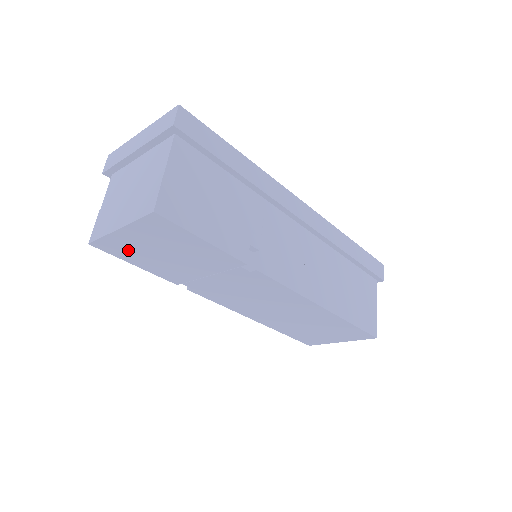
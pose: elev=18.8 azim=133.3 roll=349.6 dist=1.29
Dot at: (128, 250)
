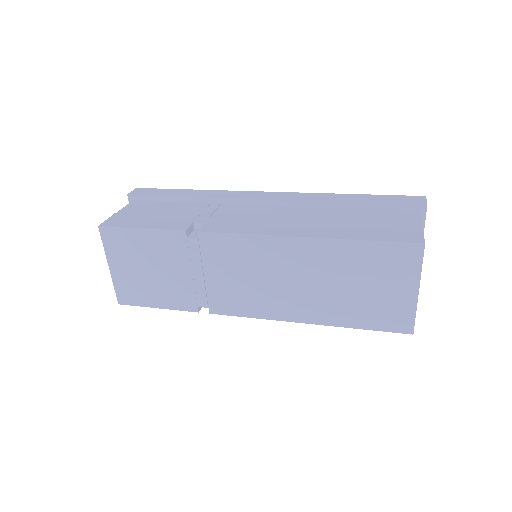
Dot at: (135, 289)
